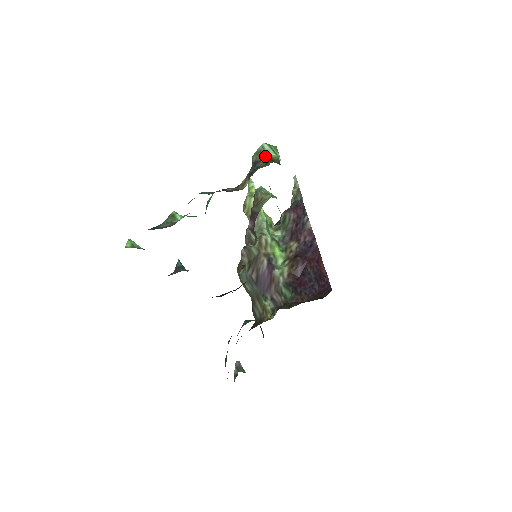
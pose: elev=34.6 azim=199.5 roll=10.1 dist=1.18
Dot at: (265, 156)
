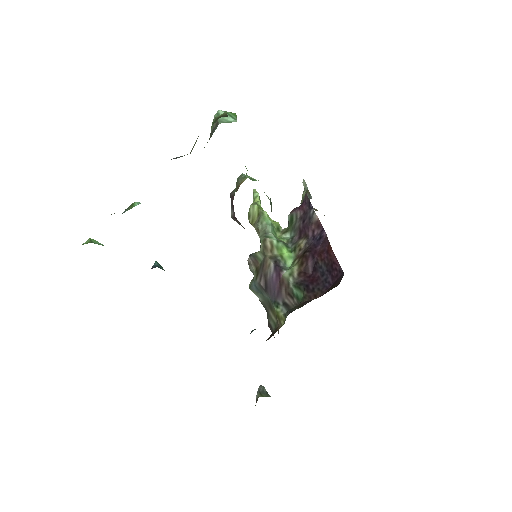
Dot at: (219, 121)
